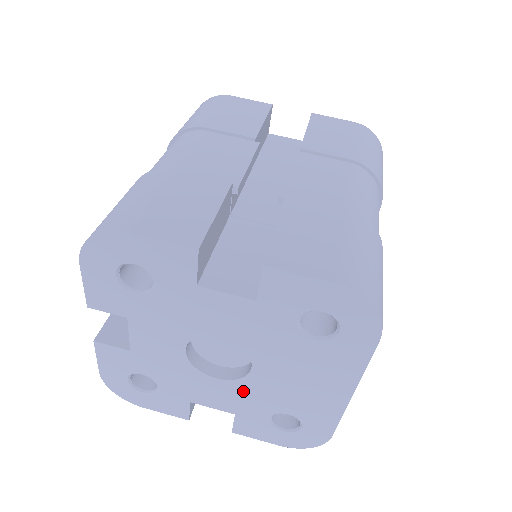
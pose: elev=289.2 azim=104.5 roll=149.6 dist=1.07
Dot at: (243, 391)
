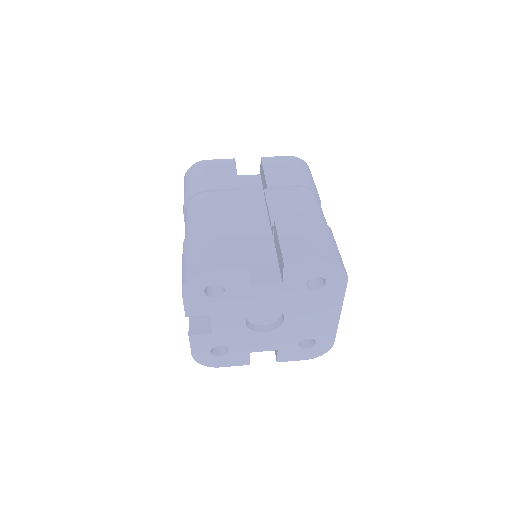
Dot at: (281, 334)
